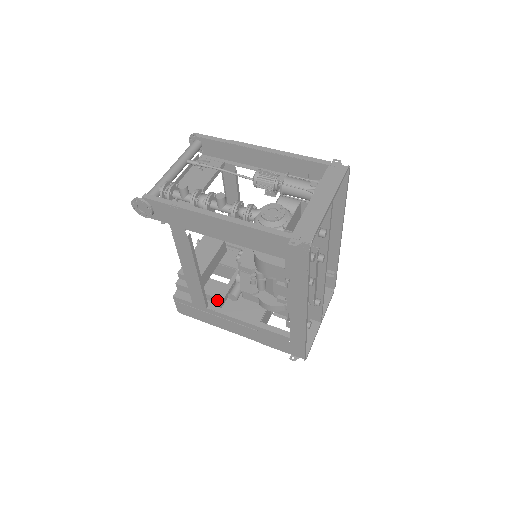
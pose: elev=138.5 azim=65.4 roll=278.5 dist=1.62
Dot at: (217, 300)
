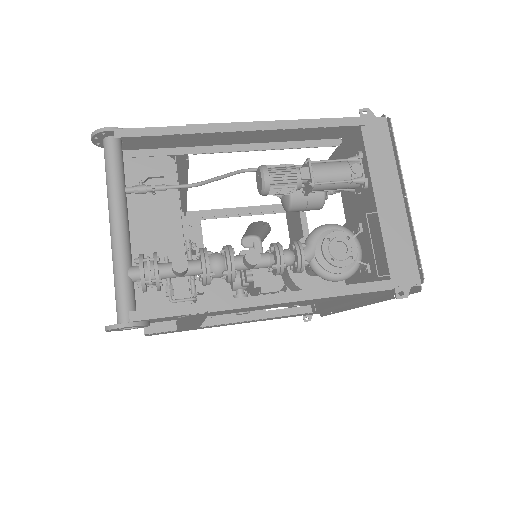
Dot at: occluded
